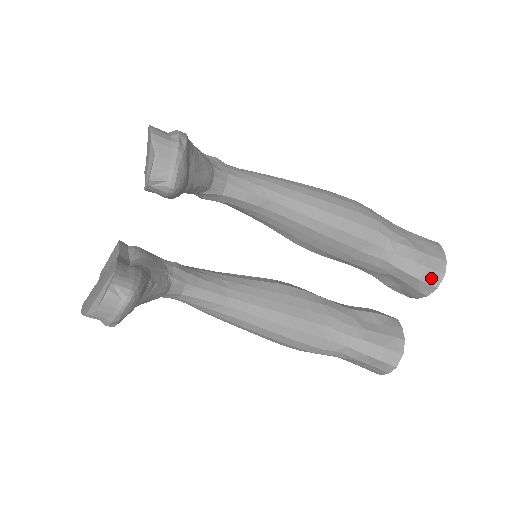
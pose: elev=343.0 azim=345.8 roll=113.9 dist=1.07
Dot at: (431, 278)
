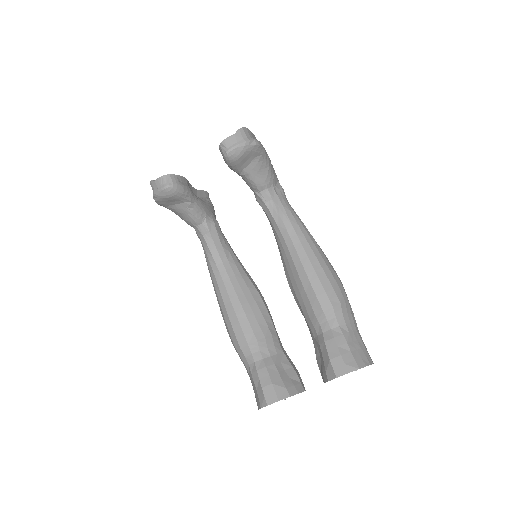
Dot at: (338, 366)
